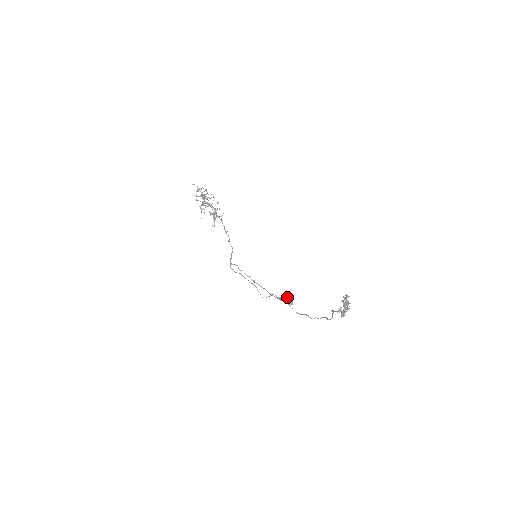
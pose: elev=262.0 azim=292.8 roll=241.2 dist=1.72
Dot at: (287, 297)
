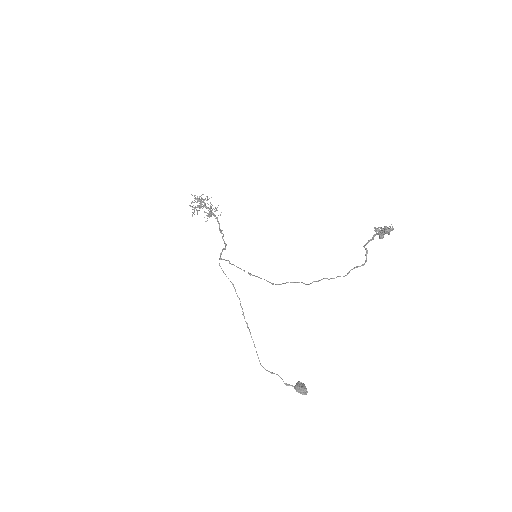
Dot at: (298, 383)
